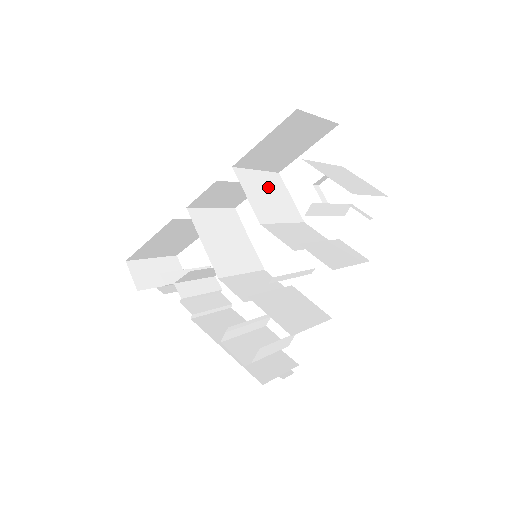
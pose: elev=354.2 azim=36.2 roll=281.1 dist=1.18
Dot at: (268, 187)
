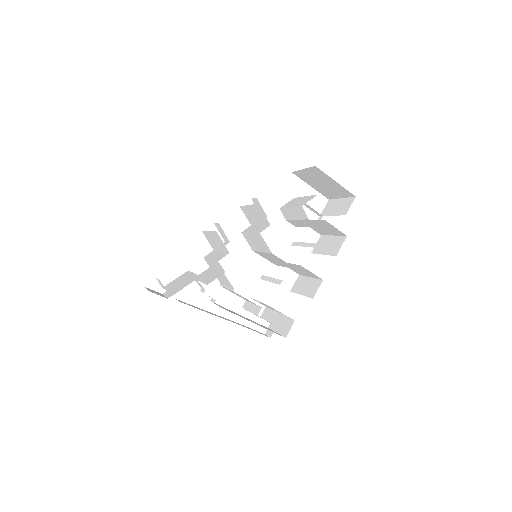
Dot at: occluded
